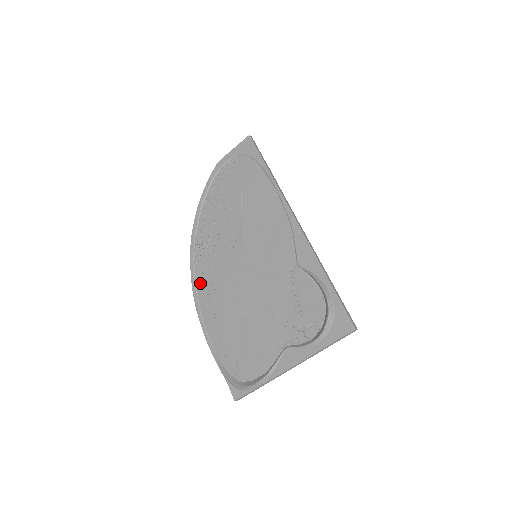
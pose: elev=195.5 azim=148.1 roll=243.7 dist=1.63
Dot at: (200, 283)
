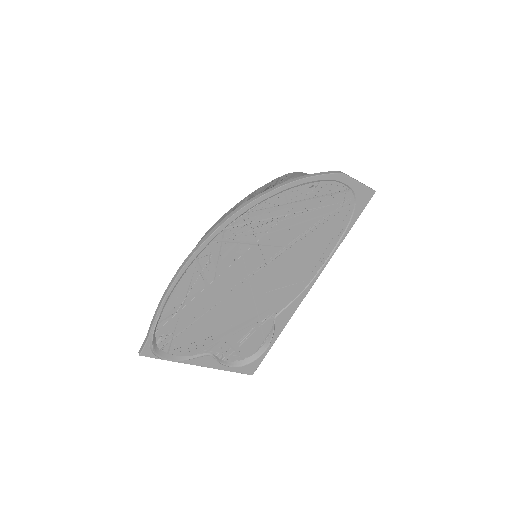
Dot at: (211, 250)
